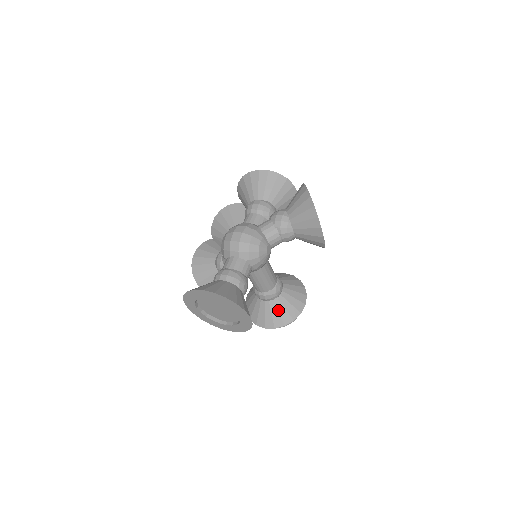
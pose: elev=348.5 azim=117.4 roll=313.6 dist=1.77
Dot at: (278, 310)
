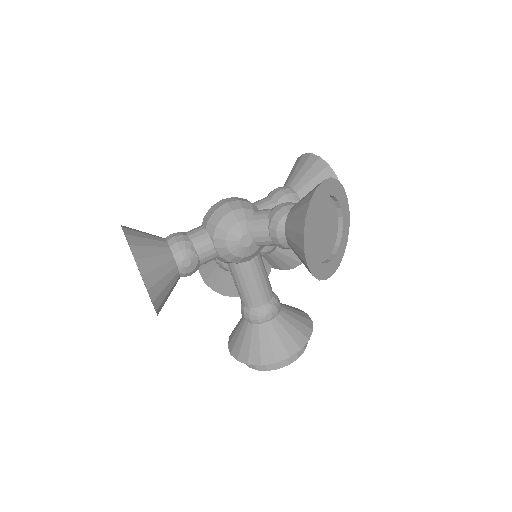
Dot at: (251, 340)
